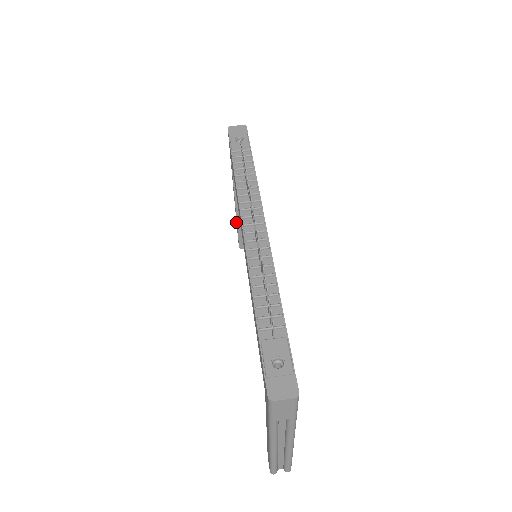
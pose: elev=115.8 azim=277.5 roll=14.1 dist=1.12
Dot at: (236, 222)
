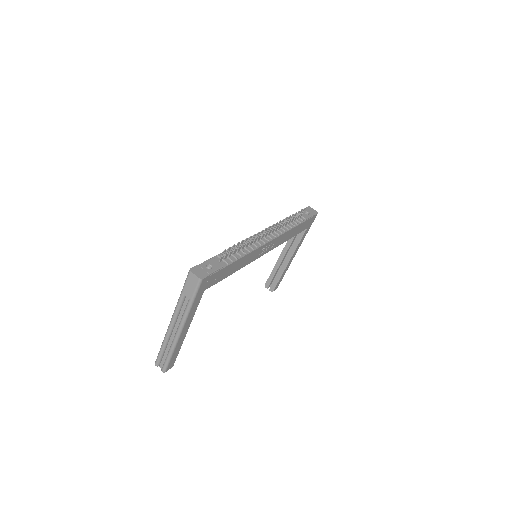
Dot at: occluded
